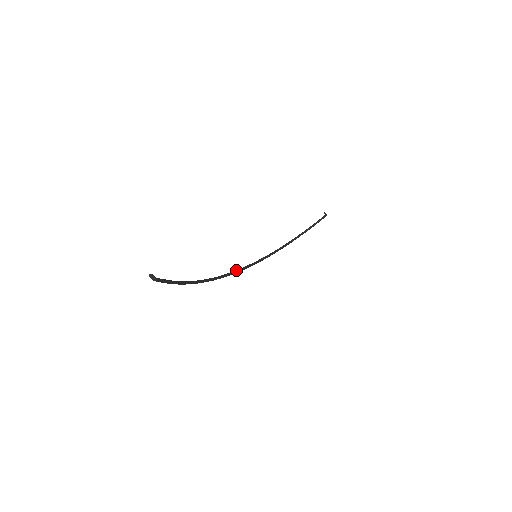
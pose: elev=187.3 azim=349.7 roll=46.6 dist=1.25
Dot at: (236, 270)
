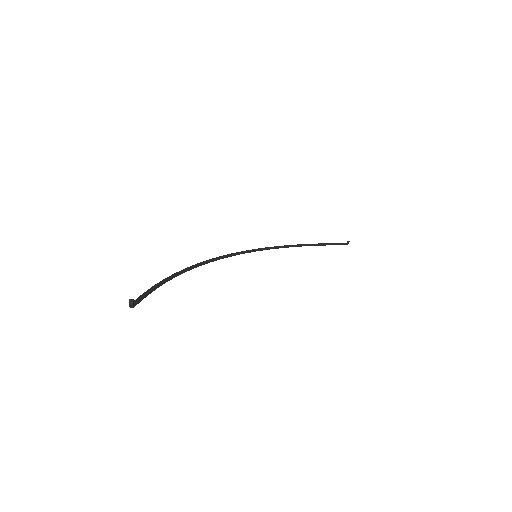
Dot at: (227, 255)
